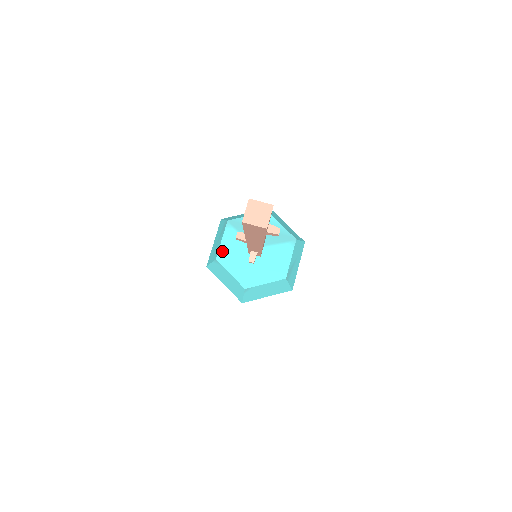
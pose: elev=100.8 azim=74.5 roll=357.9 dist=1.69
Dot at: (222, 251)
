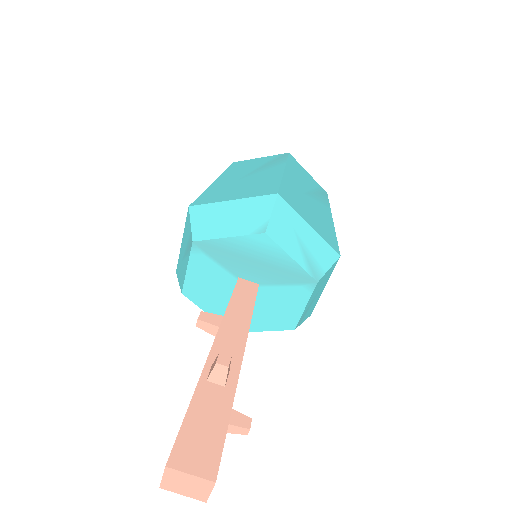
Dot at: (190, 284)
